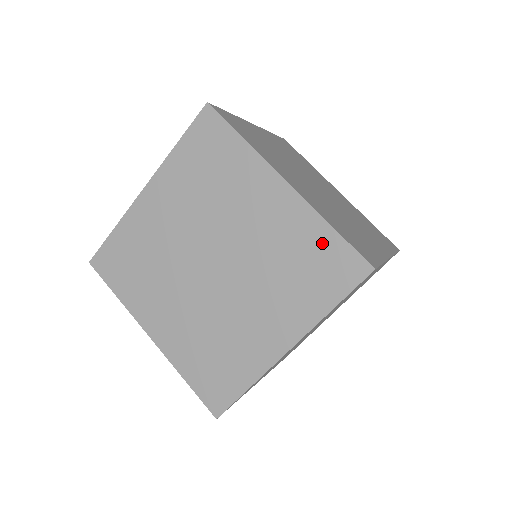
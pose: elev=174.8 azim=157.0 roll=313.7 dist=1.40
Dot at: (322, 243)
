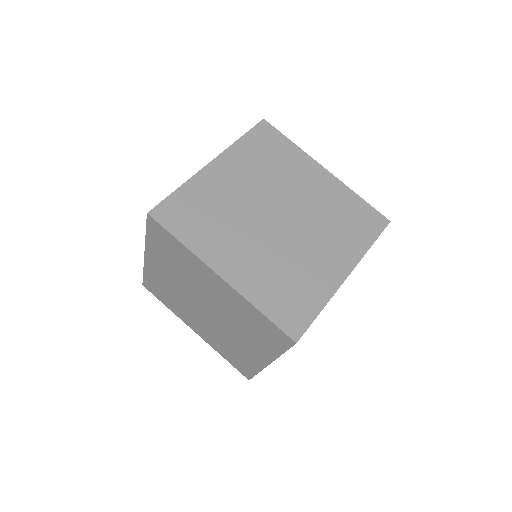
Dot at: (259, 319)
